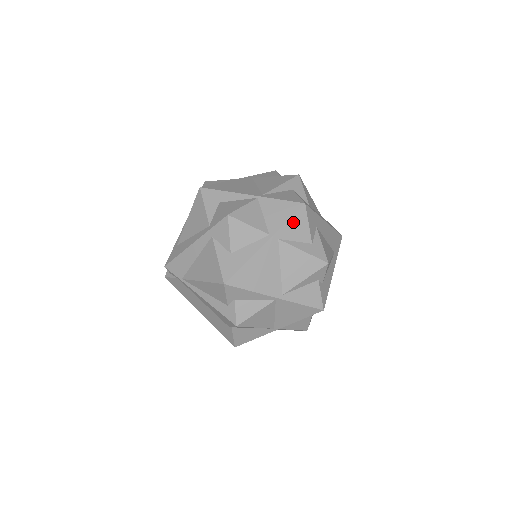
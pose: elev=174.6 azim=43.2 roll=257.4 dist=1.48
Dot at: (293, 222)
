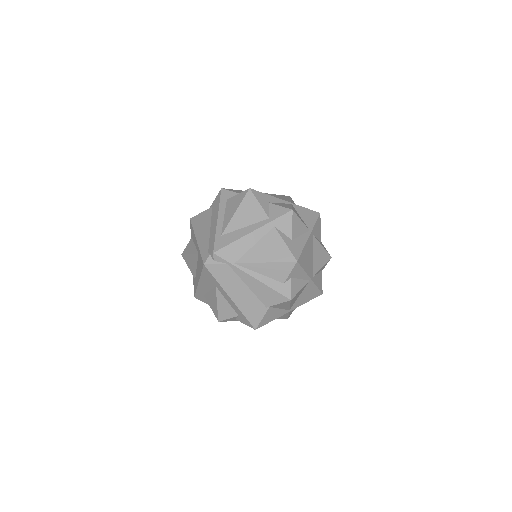
Dot at: (317, 224)
